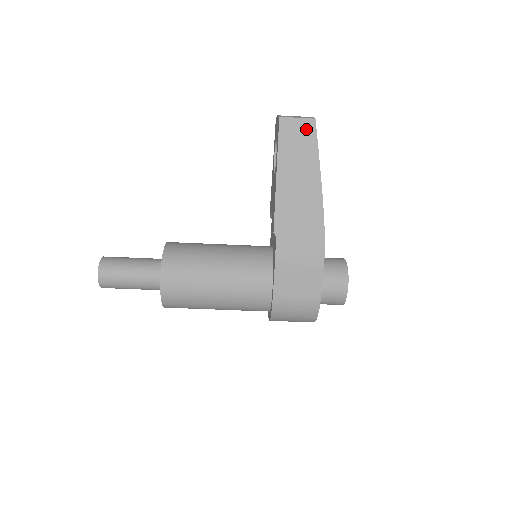
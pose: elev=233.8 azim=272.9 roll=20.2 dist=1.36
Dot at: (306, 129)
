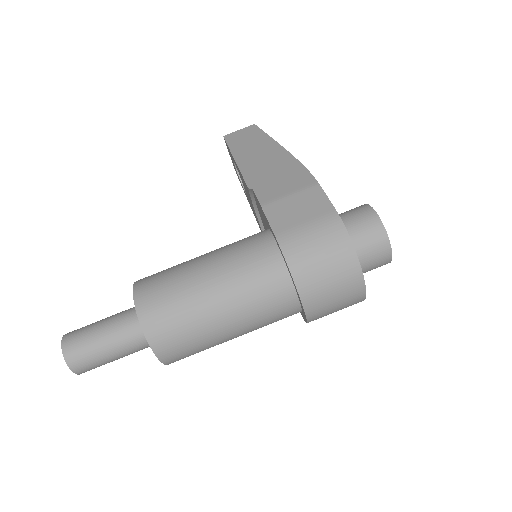
Dot at: (249, 131)
